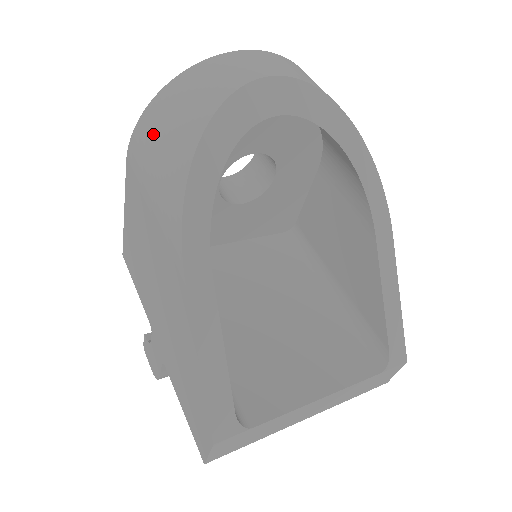
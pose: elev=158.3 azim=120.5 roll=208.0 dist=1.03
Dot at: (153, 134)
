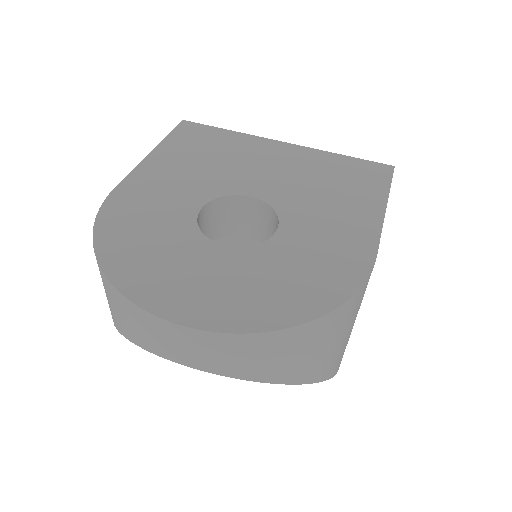
Dot at: occluded
